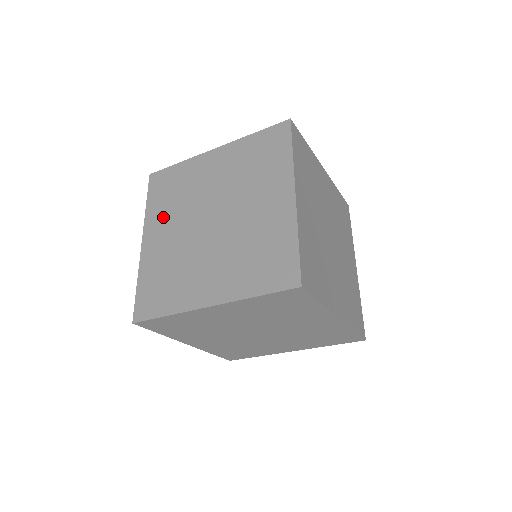
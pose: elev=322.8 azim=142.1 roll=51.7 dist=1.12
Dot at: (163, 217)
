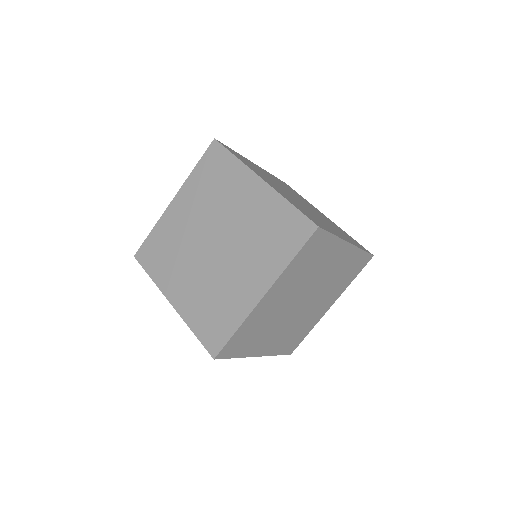
Dot at: (195, 196)
